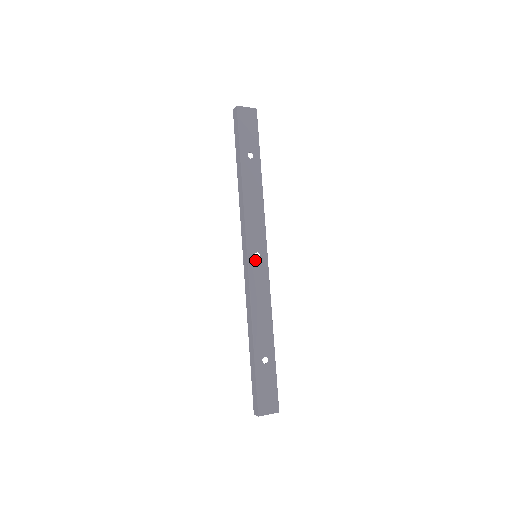
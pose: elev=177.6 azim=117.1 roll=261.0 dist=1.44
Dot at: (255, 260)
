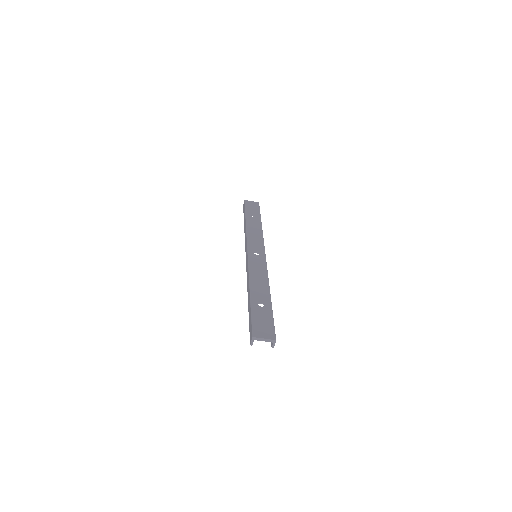
Dot at: (254, 255)
